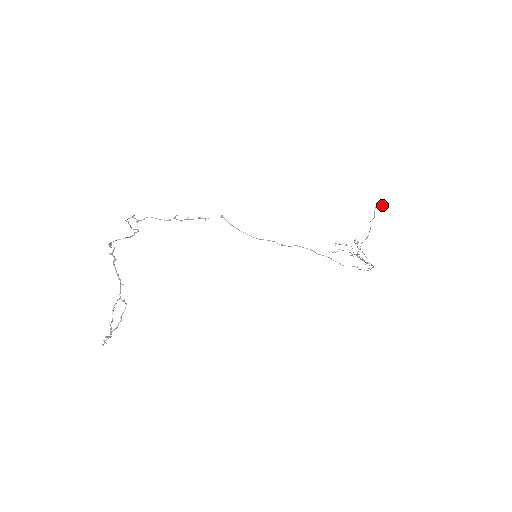
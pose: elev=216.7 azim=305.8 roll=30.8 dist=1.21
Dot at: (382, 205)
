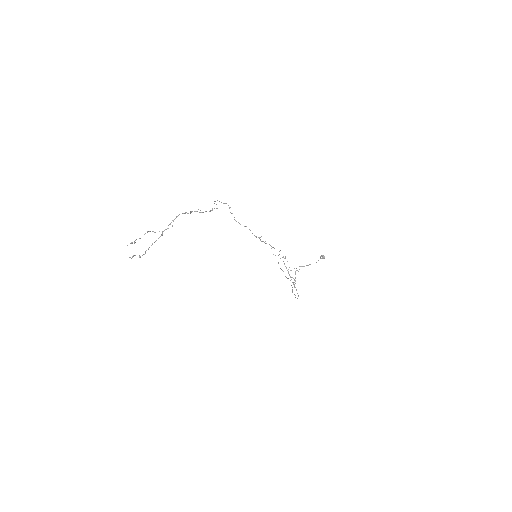
Dot at: occluded
